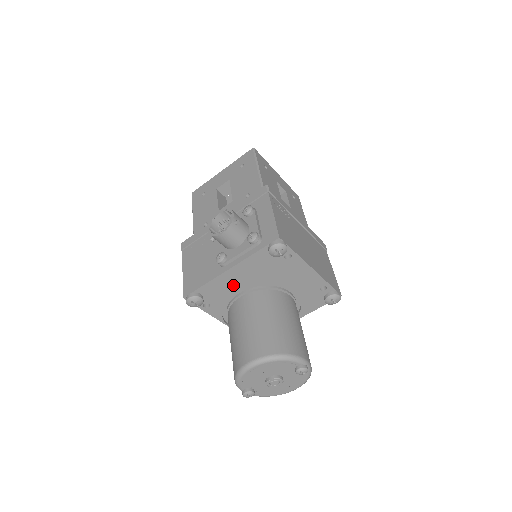
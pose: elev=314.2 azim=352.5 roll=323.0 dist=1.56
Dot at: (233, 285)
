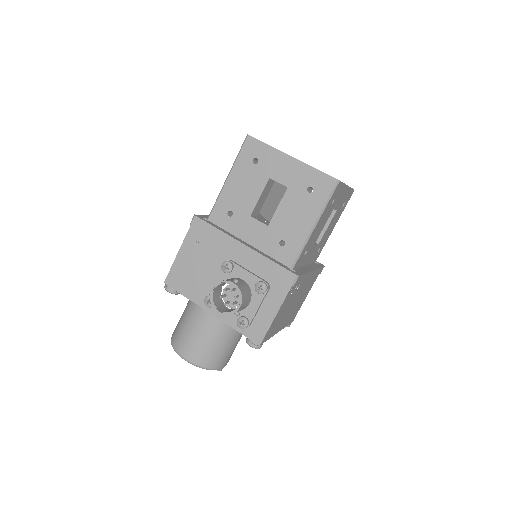
Dot at: occluded
